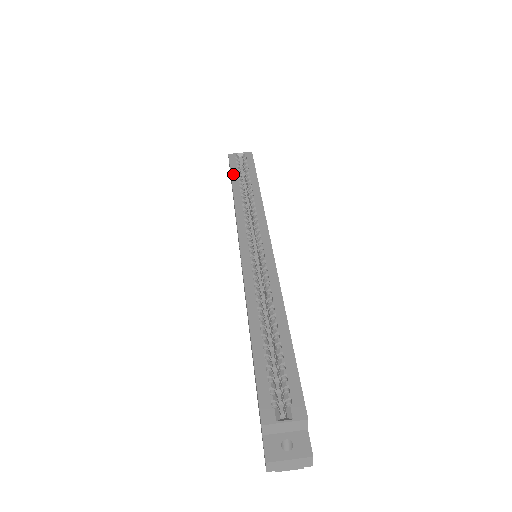
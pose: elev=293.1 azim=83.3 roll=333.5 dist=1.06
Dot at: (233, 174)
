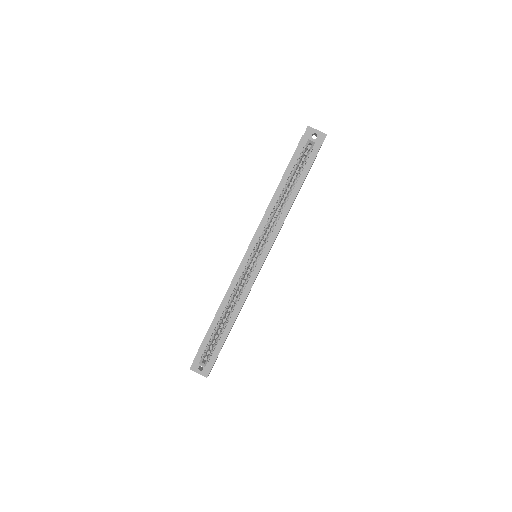
Dot at: (288, 170)
